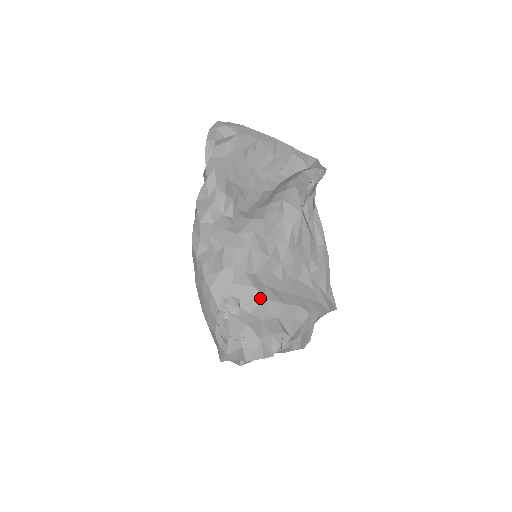
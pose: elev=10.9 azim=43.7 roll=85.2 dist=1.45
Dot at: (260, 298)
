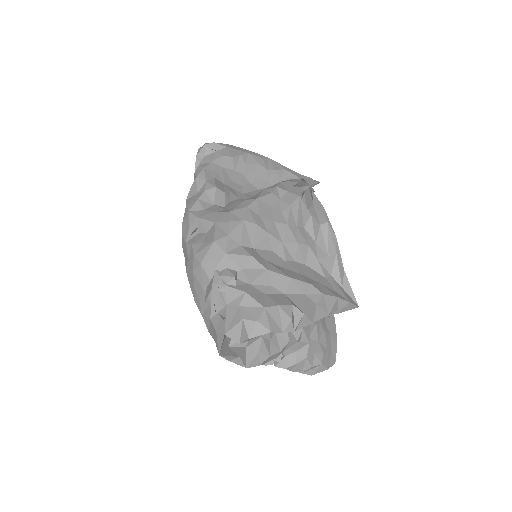
Dot at: (260, 268)
